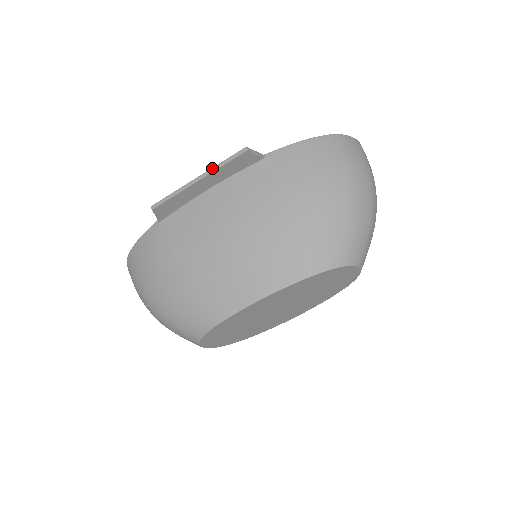
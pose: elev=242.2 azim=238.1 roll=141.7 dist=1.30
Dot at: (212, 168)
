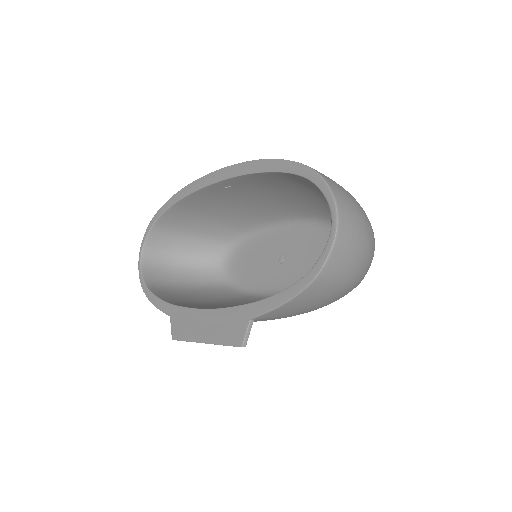
Dot at: occluded
